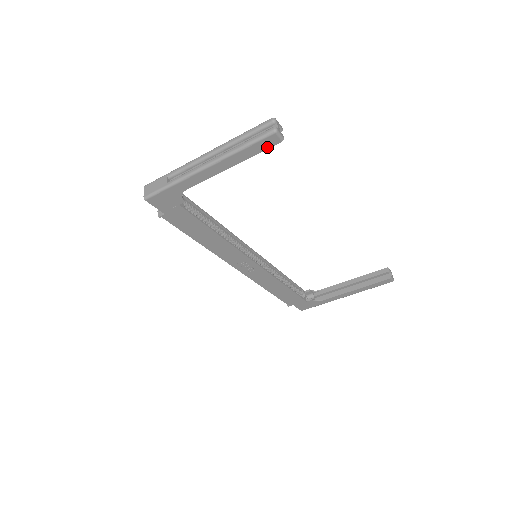
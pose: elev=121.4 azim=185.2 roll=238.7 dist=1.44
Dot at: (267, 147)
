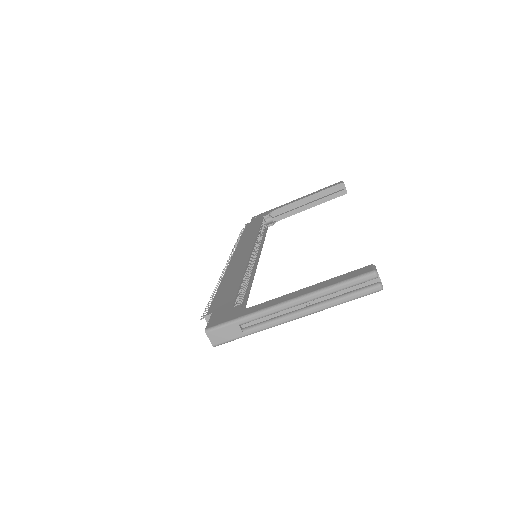
Dot at: occluded
